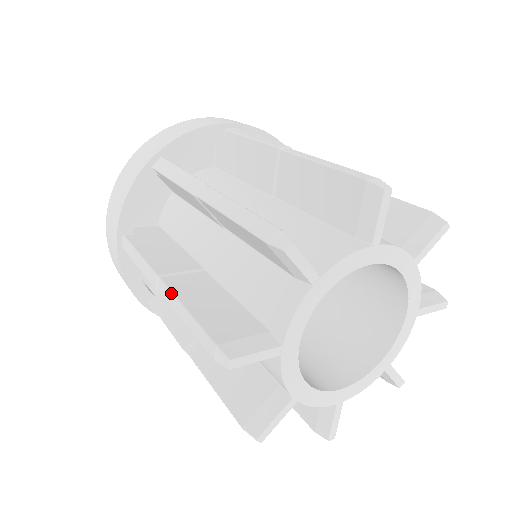
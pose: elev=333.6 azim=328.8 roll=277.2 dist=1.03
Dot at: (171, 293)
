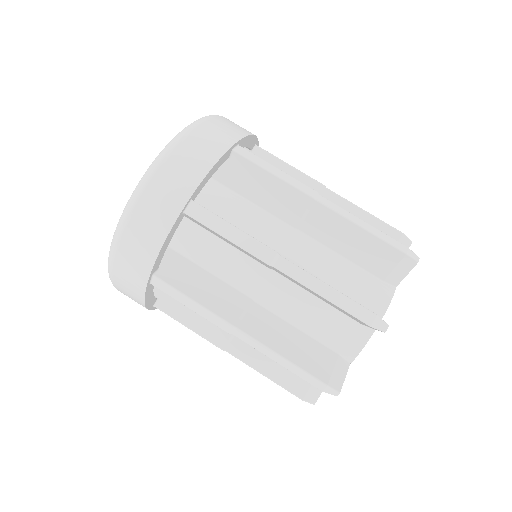
Dot at: occluded
